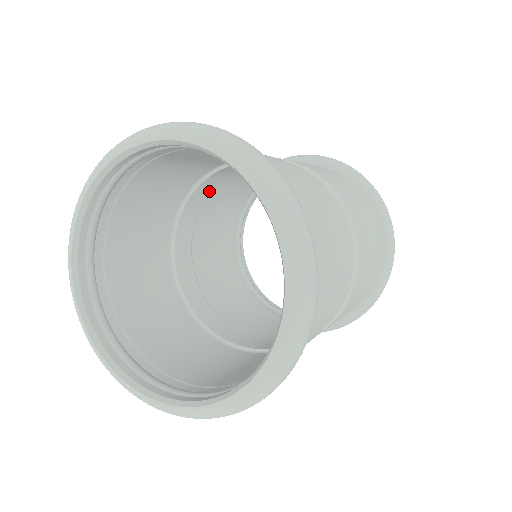
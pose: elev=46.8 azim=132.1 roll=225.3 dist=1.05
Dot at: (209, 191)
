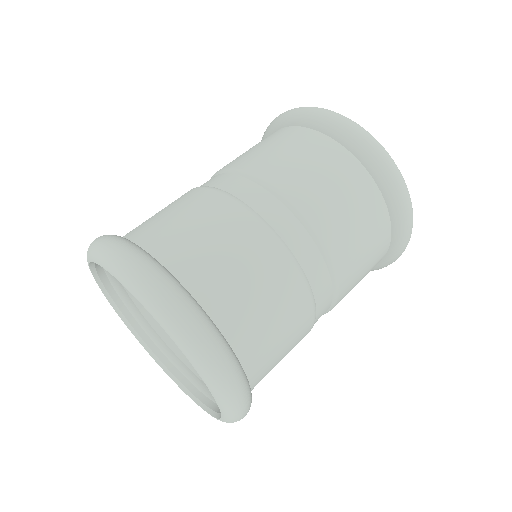
Dot at: occluded
